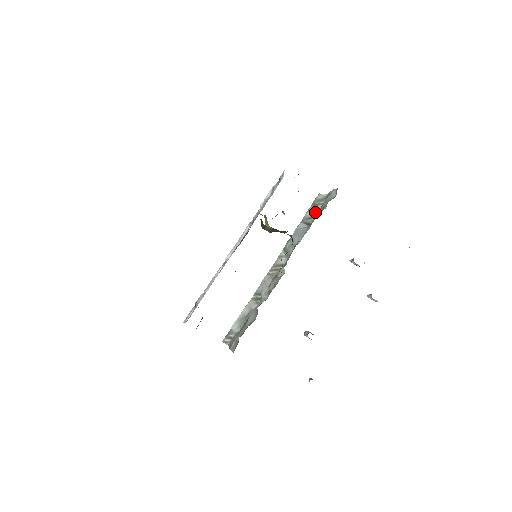
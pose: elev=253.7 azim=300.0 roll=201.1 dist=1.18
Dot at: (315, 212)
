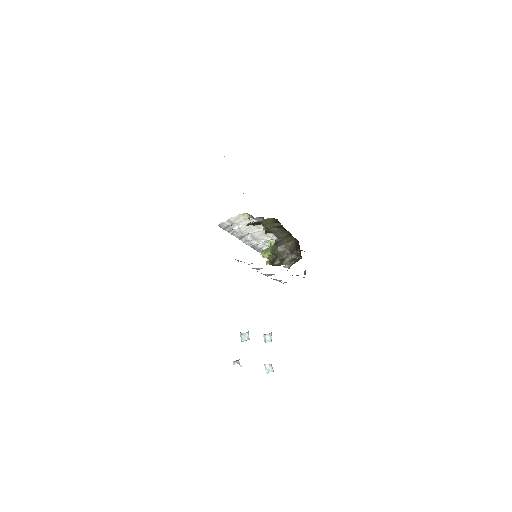
Dot at: (279, 281)
